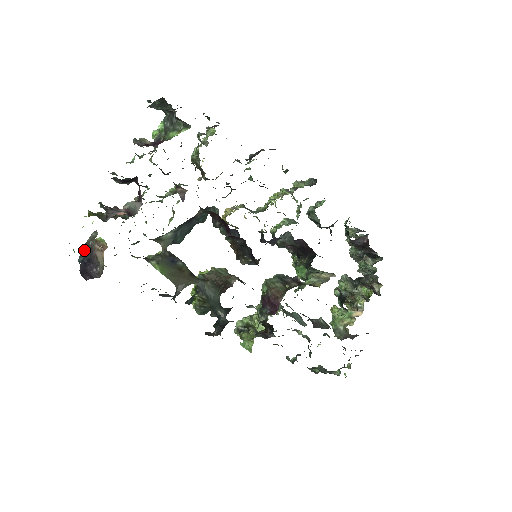
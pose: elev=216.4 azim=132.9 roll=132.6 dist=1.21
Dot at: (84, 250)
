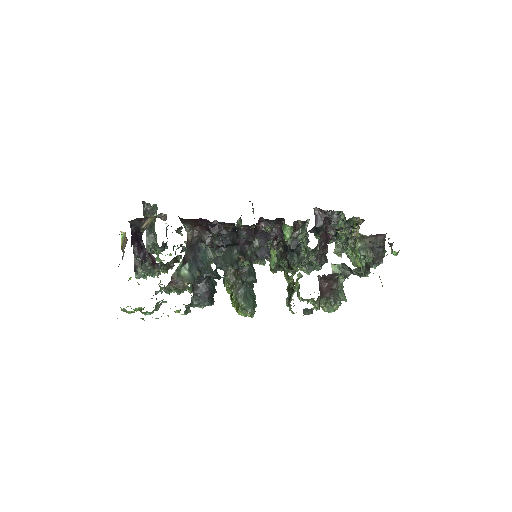
Dot at: occluded
